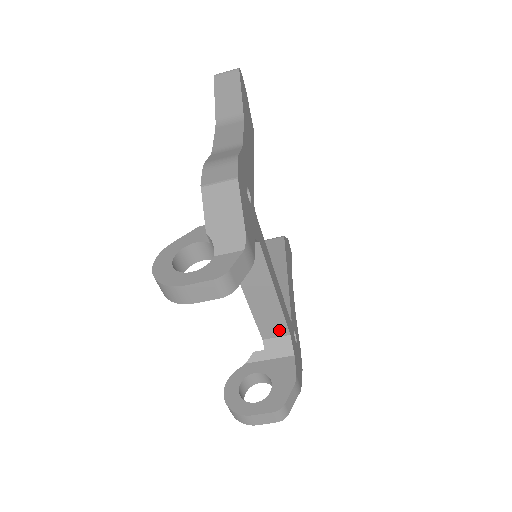
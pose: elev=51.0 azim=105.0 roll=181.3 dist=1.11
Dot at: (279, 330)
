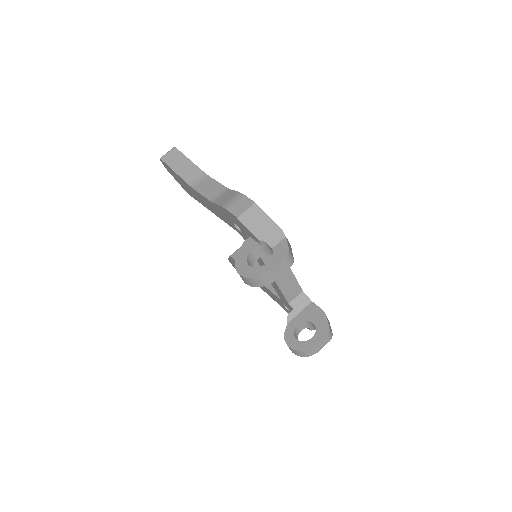
Dot at: (296, 291)
